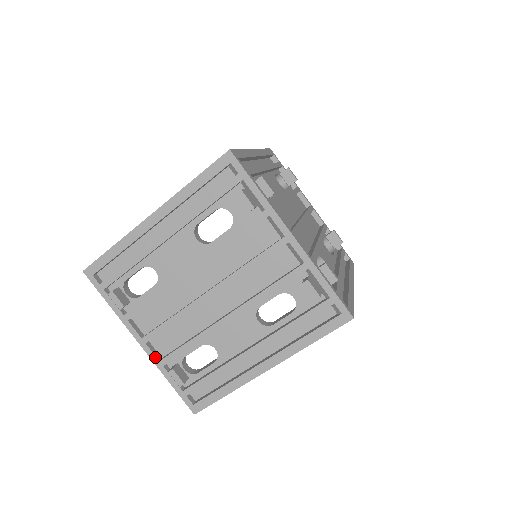
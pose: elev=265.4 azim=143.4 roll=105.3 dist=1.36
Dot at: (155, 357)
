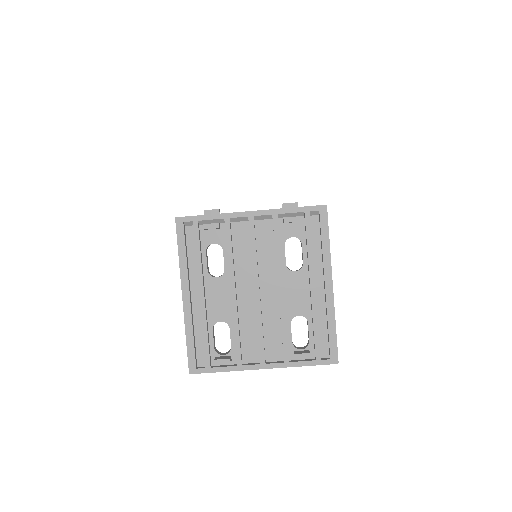
Dot at: (279, 364)
